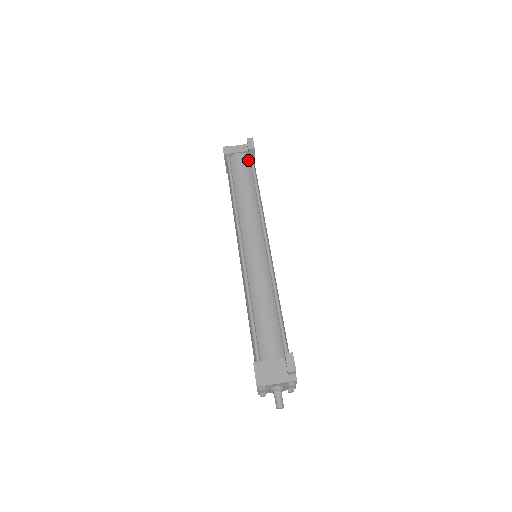
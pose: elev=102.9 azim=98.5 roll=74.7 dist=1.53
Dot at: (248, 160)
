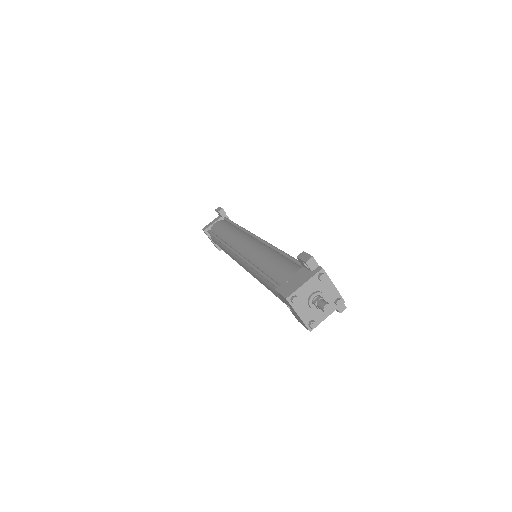
Dot at: (224, 221)
